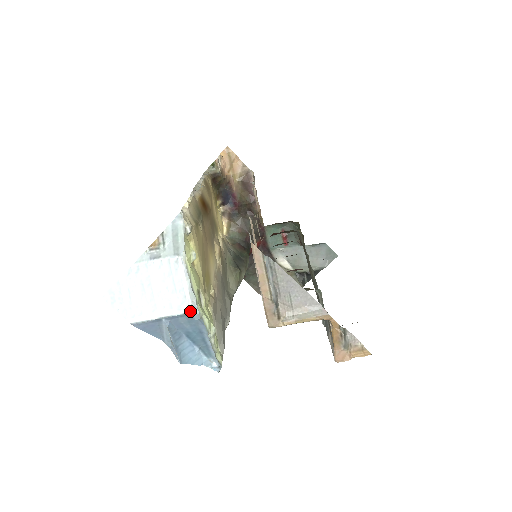
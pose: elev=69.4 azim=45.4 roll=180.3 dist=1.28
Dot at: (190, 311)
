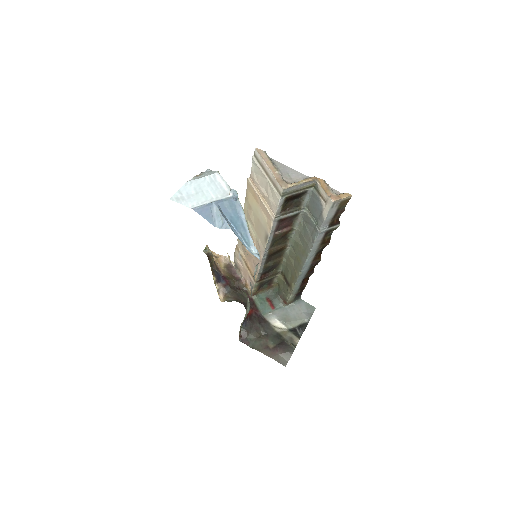
Dot at: (230, 195)
